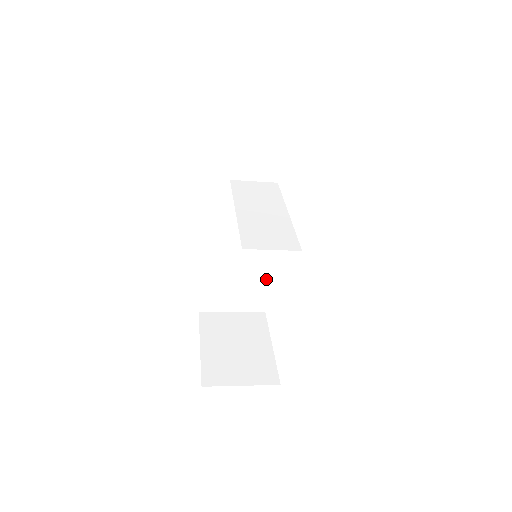
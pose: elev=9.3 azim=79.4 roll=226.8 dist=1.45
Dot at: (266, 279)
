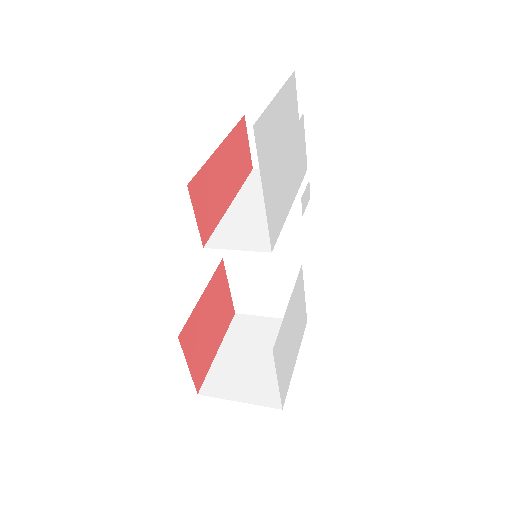
Dot at: occluded
